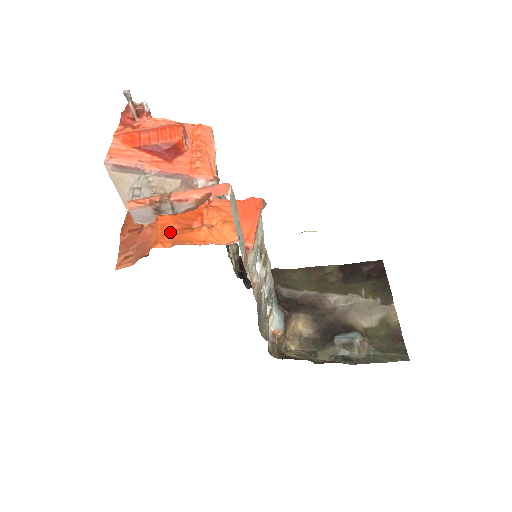
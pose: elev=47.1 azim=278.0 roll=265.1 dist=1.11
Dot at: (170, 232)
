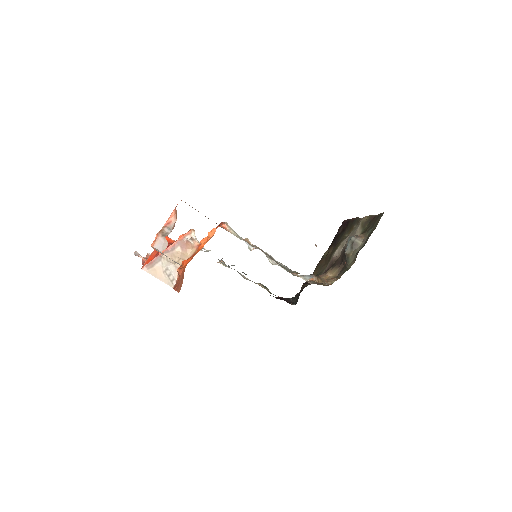
Dot at: occluded
